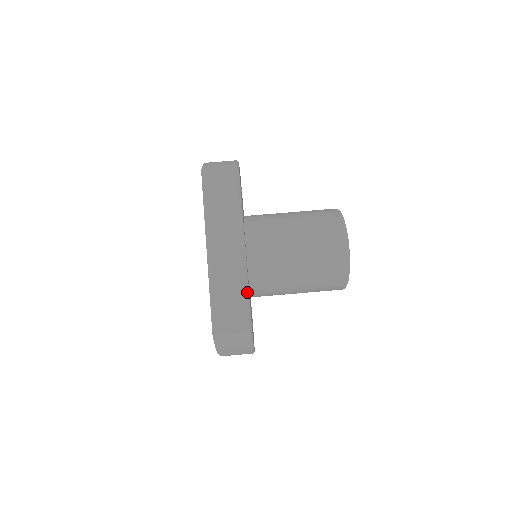
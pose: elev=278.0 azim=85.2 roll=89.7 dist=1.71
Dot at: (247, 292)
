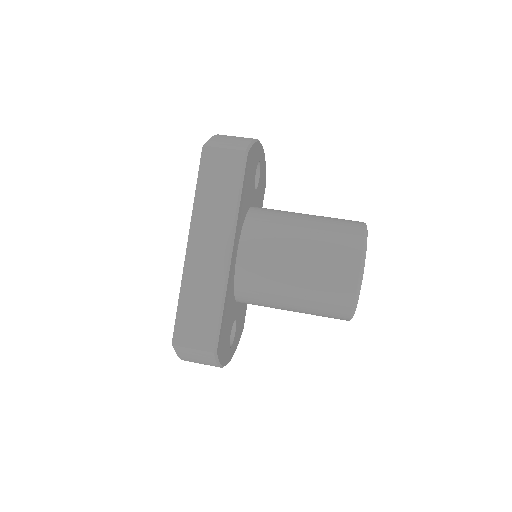
Dot at: (221, 306)
